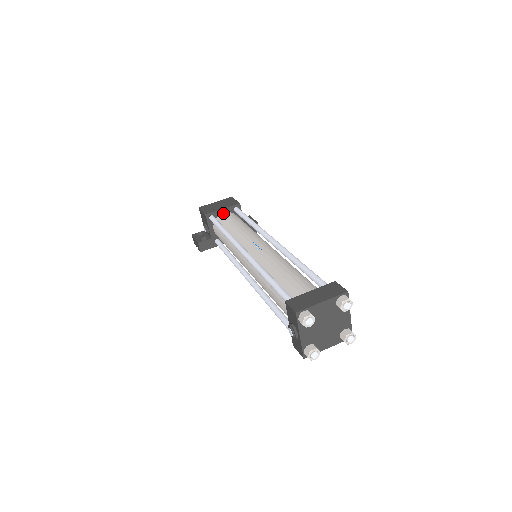
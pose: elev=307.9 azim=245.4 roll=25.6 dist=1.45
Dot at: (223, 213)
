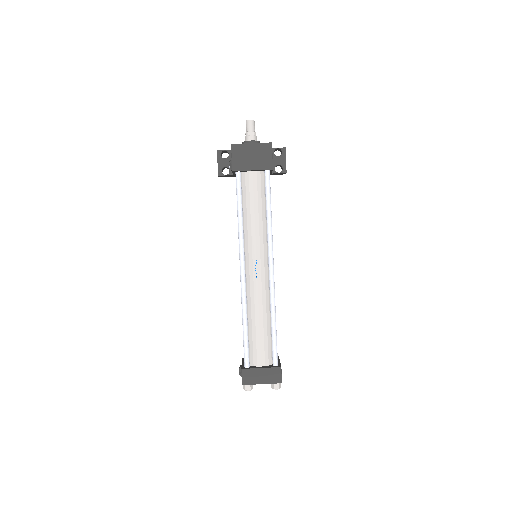
Dot at: (252, 172)
